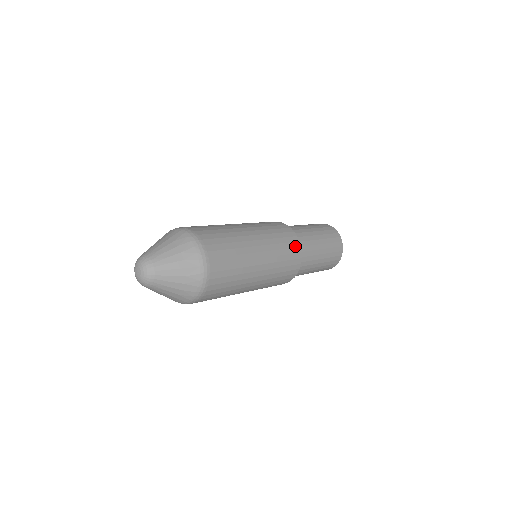
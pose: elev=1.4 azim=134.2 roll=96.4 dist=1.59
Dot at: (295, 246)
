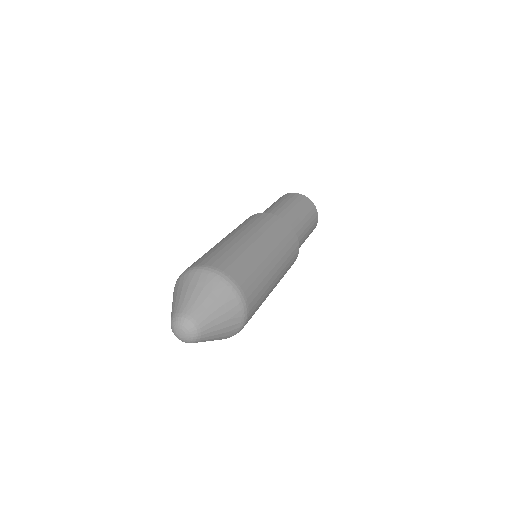
Dot at: (296, 252)
